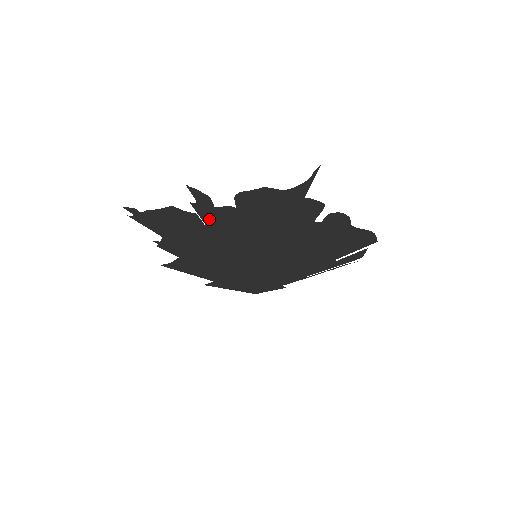
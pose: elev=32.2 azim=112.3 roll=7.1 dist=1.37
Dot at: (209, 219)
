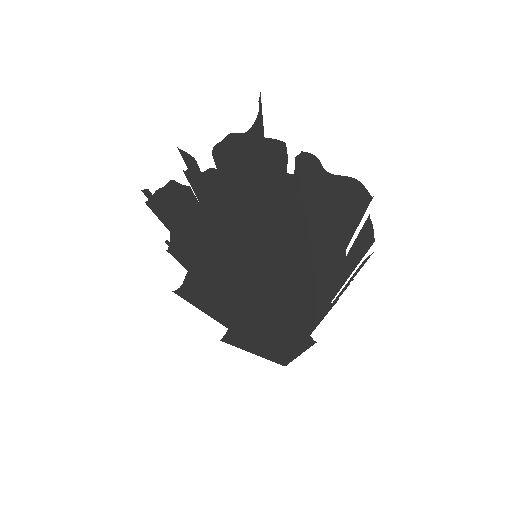
Dot at: (201, 193)
